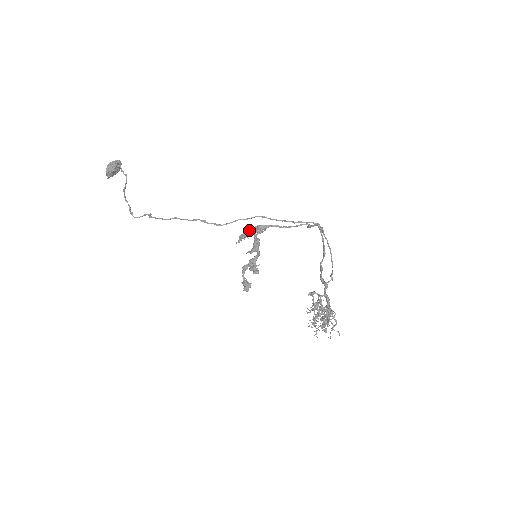
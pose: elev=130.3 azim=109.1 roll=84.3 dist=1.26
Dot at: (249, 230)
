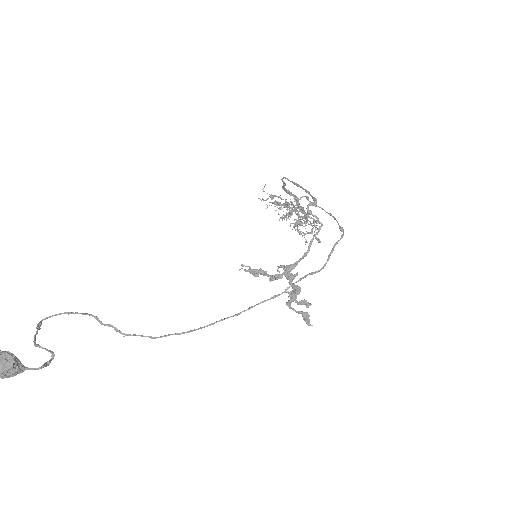
Dot at: (277, 279)
